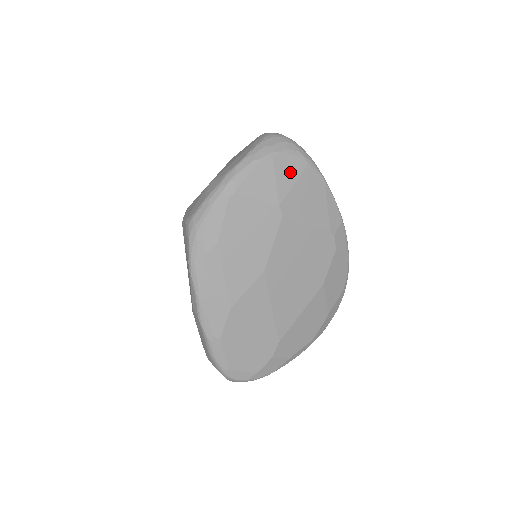
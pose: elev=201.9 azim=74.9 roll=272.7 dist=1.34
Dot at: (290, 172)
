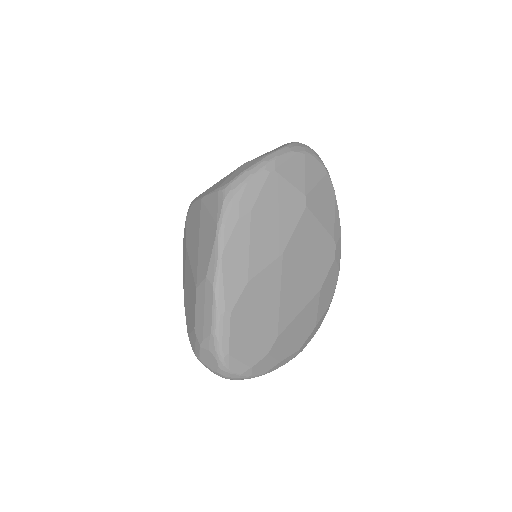
Dot at: (315, 173)
